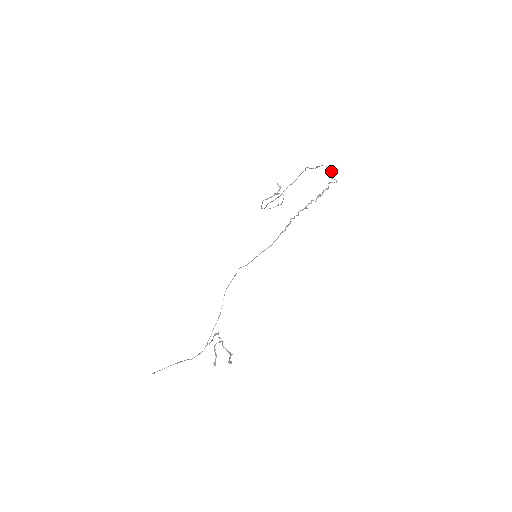
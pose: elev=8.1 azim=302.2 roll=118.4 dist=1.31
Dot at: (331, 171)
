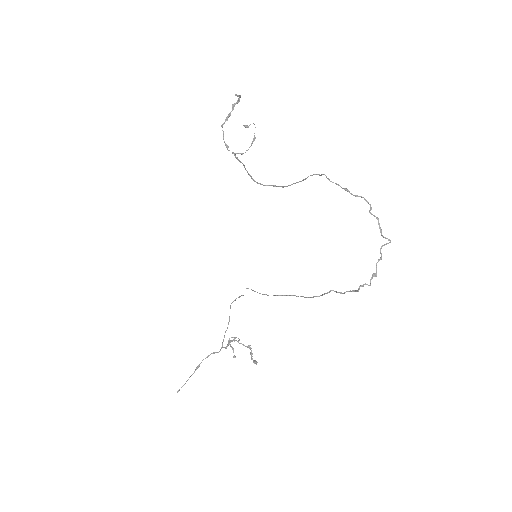
Dot at: (377, 218)
